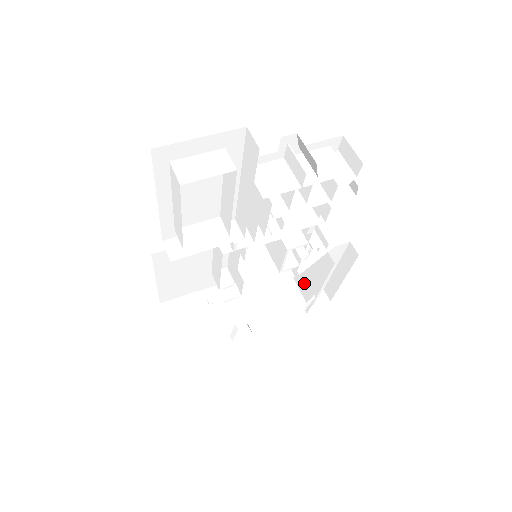
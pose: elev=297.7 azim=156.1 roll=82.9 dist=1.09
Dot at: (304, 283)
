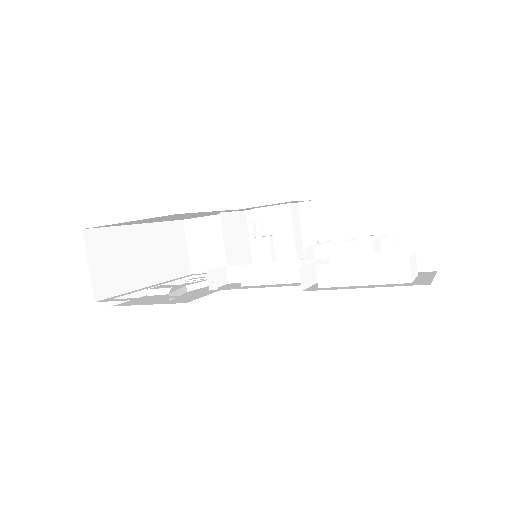
Dot at: (203, 253)
